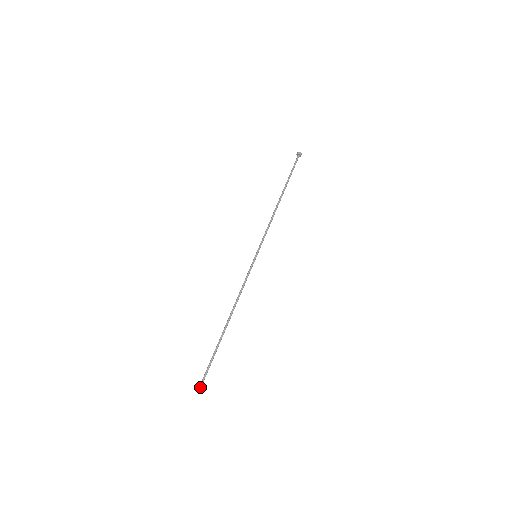
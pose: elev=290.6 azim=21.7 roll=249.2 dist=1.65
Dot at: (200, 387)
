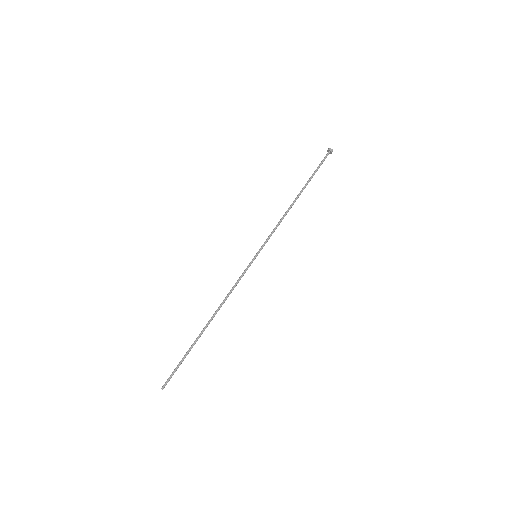
Dot at: (164, 385)
